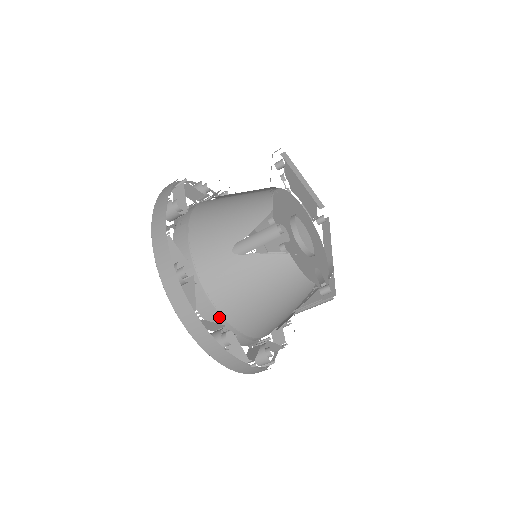
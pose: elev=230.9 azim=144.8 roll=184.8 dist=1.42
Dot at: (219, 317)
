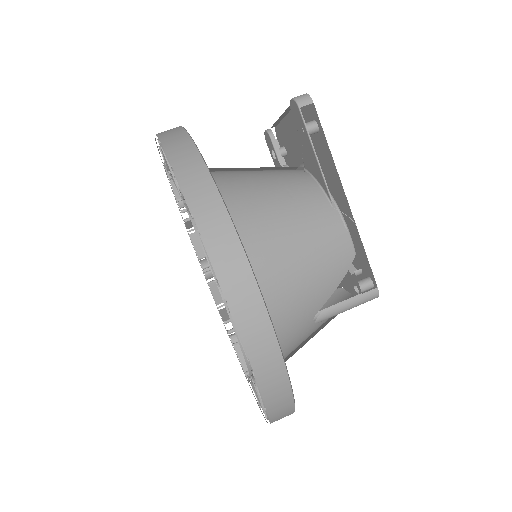
Dot at: occluded
